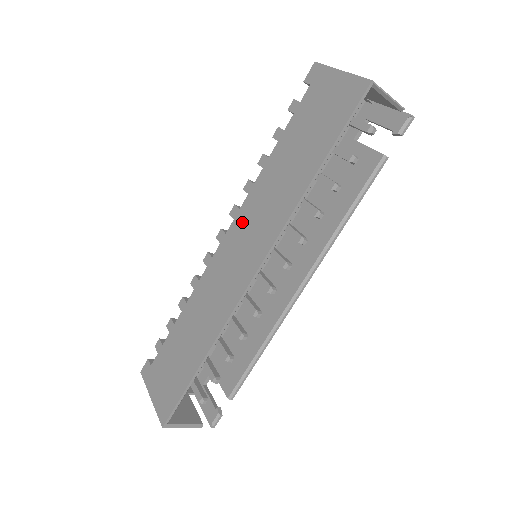
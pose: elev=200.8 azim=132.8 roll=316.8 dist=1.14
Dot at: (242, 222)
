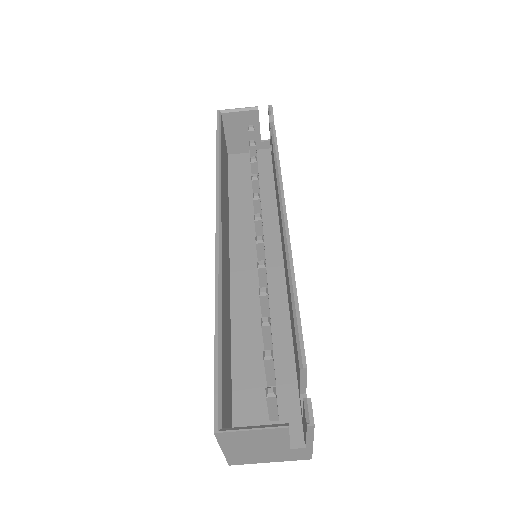
Dot at: occluded
